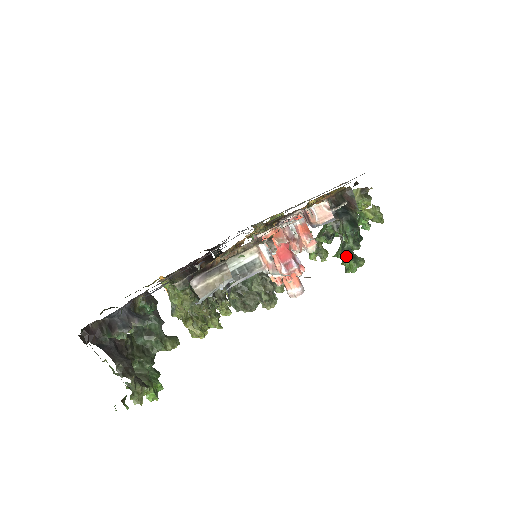
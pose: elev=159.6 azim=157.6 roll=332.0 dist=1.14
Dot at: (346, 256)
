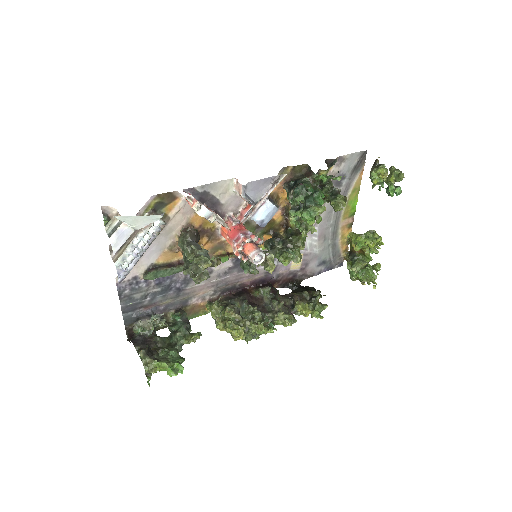
Dot at: occluded
